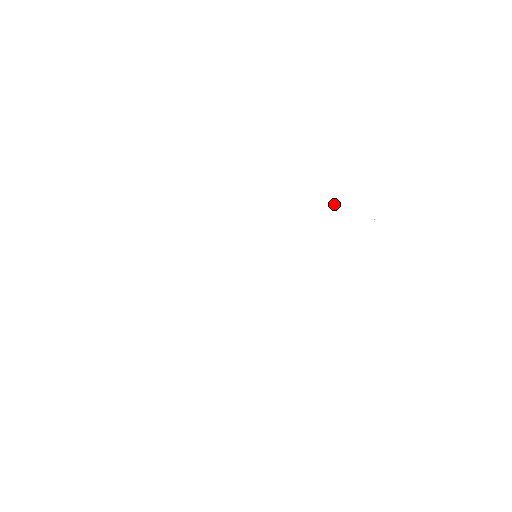
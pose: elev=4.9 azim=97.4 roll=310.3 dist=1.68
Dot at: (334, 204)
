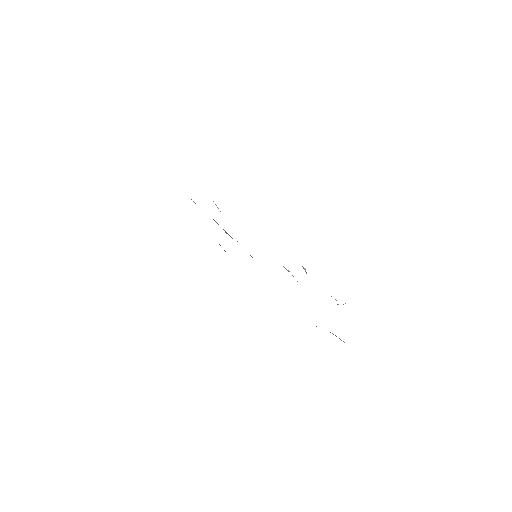
Dot at: (303, 267)
